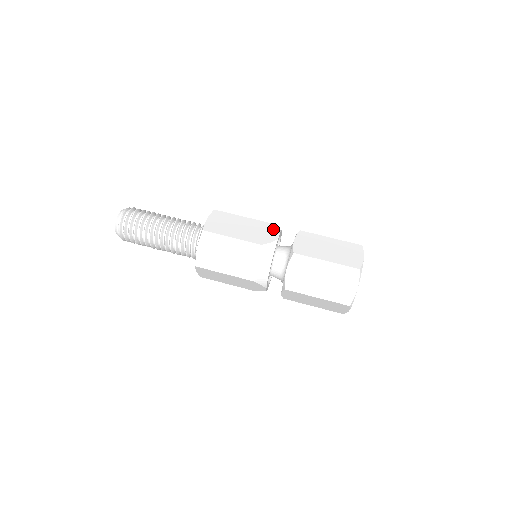
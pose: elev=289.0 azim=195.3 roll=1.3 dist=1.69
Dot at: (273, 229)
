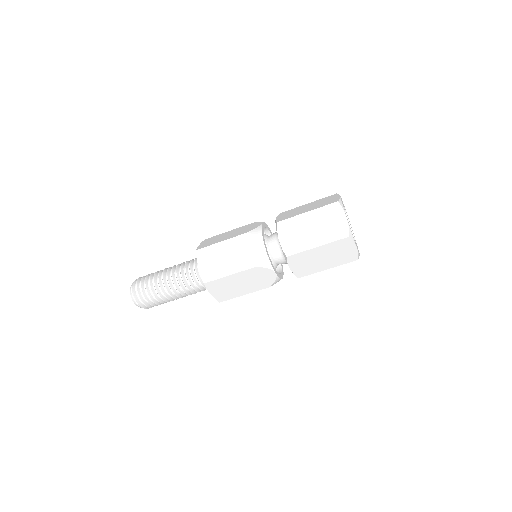
Dot at: (256, 223)
